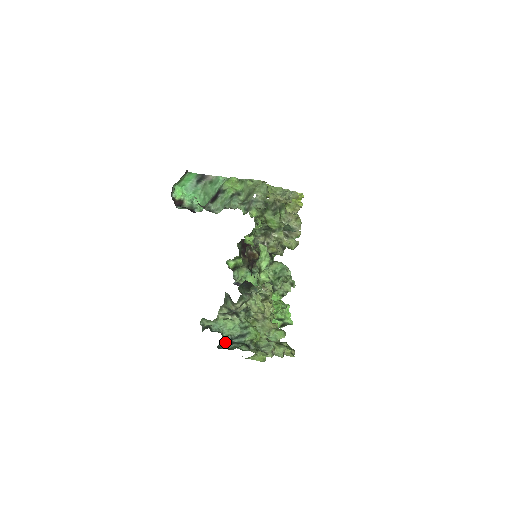
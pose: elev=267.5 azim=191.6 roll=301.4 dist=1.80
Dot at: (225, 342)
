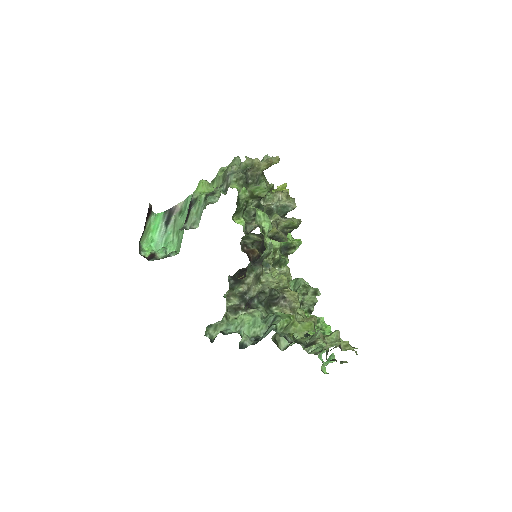
Dot at: (248, 336)
